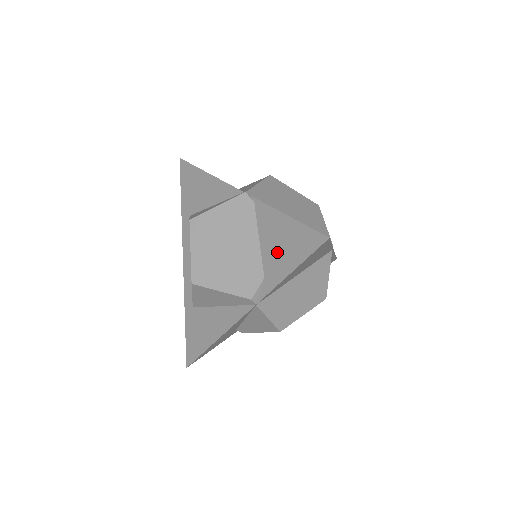
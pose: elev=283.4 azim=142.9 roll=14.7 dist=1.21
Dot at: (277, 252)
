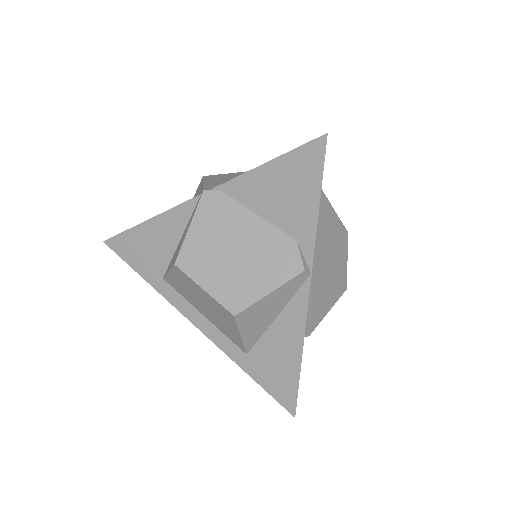
Dot at: (287, 204)
